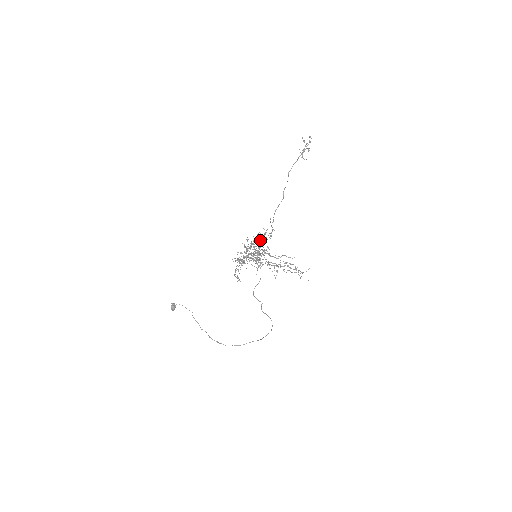
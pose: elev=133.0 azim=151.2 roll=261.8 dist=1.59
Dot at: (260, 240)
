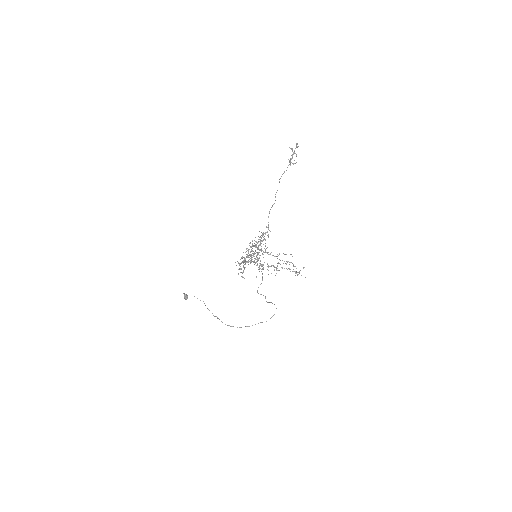
Dot at: occluded
